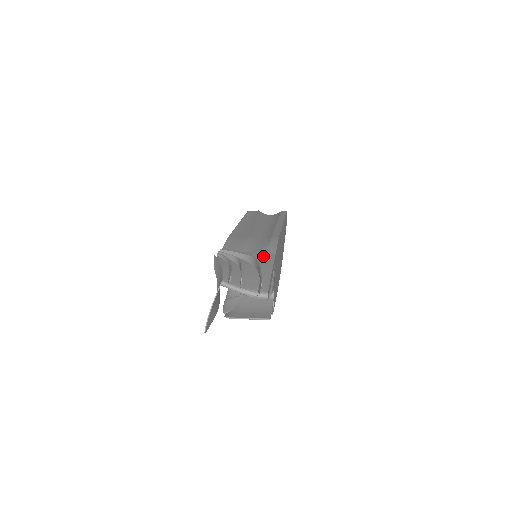
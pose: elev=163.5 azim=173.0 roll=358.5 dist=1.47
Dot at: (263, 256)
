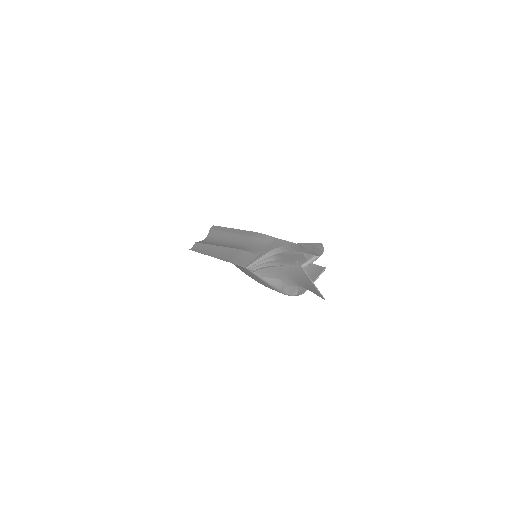
Dot at: (273, 245)
